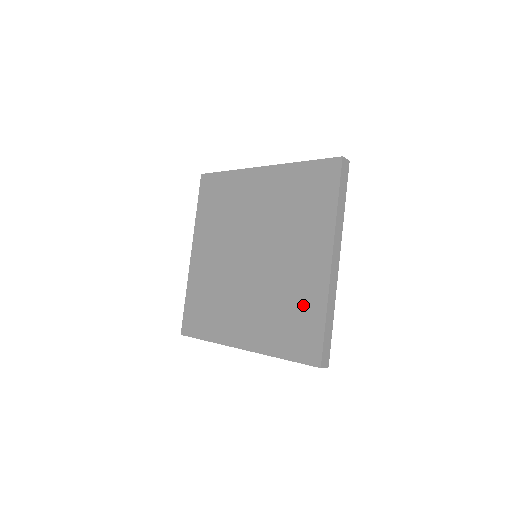
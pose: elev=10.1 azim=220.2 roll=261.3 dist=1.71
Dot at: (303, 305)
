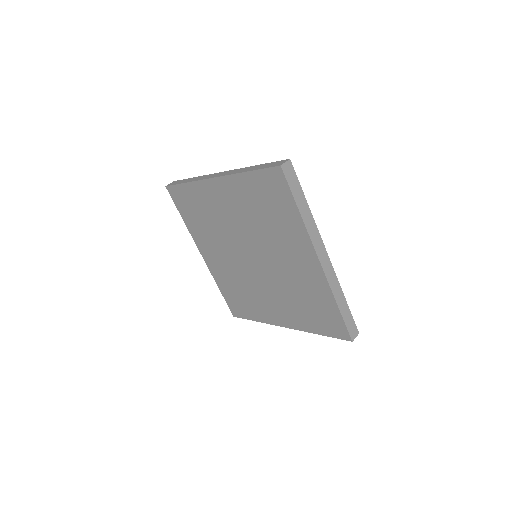
Dot at: (252, 306)
